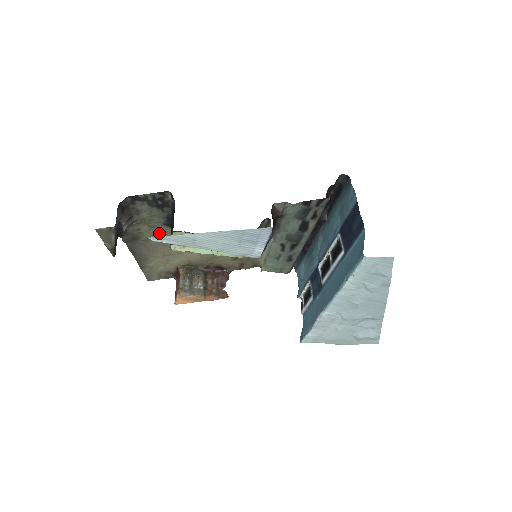
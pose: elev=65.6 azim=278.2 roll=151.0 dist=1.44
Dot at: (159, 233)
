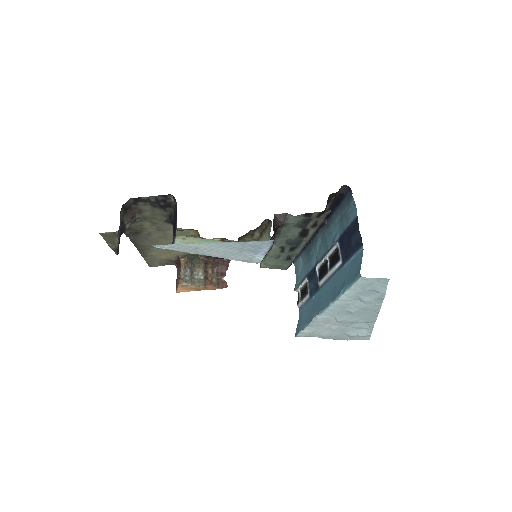
Dot at: (161, 229)
